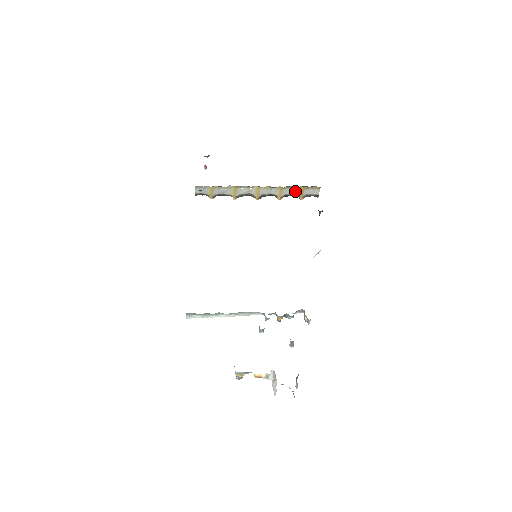
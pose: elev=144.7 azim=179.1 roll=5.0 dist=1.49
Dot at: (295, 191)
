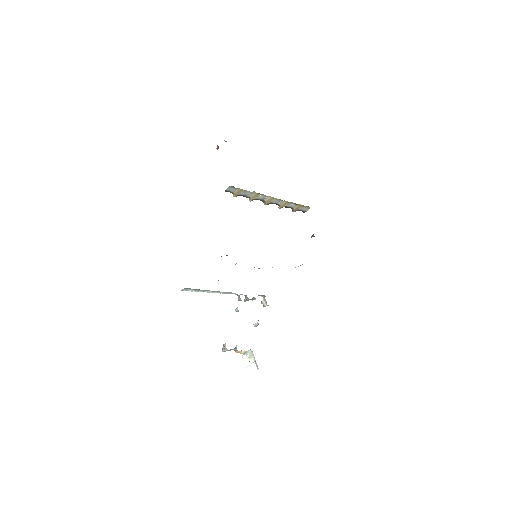
Dot at: (294, 206)
